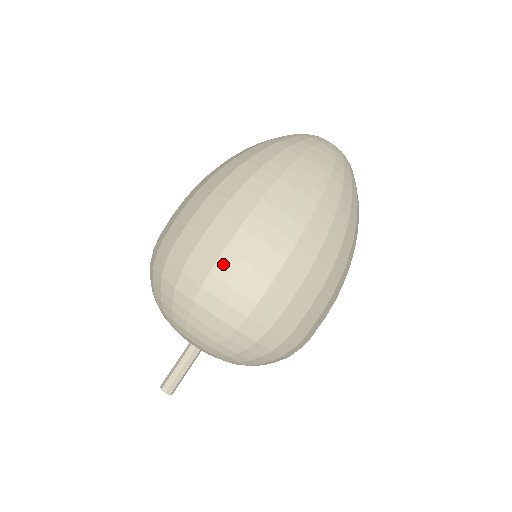
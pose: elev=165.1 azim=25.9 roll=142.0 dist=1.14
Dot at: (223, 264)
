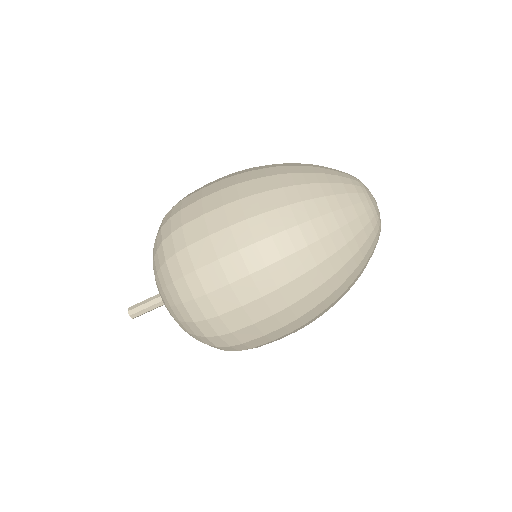
Dot at: (191, 208)
